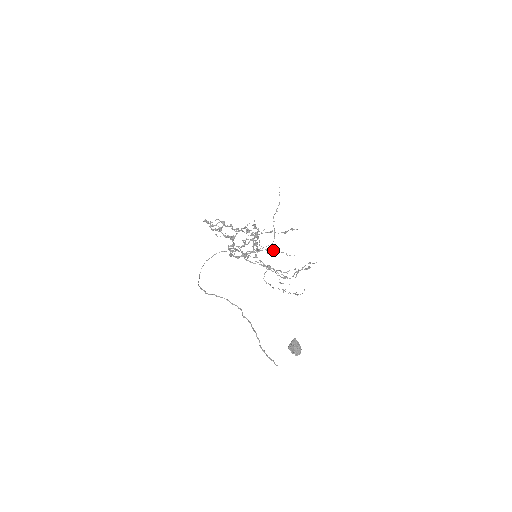
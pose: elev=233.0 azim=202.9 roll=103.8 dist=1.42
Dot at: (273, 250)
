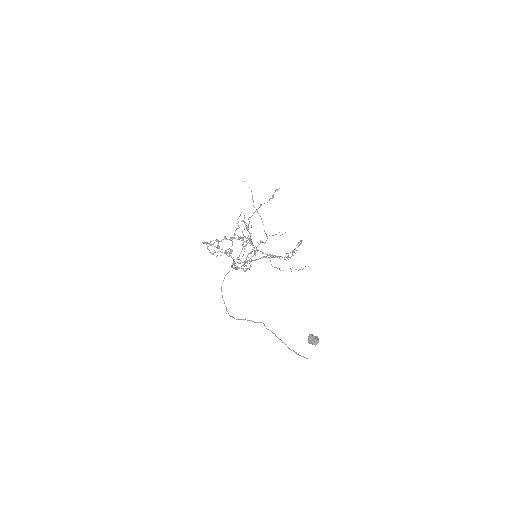
Dot at: (267, 236)
